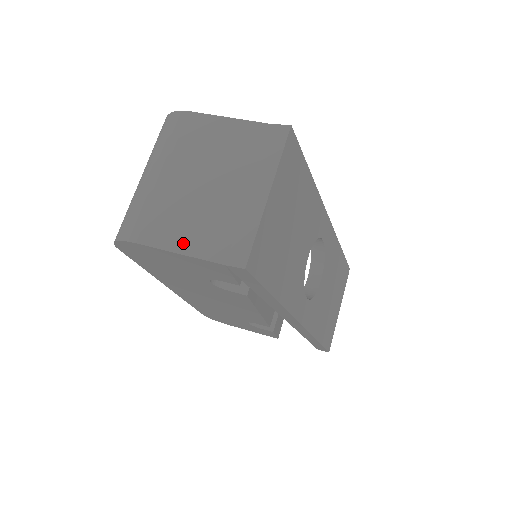
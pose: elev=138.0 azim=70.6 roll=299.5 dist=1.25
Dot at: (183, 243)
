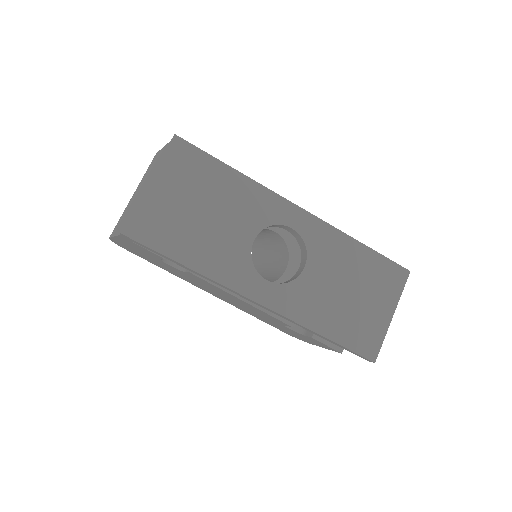
Dot at: occluded
